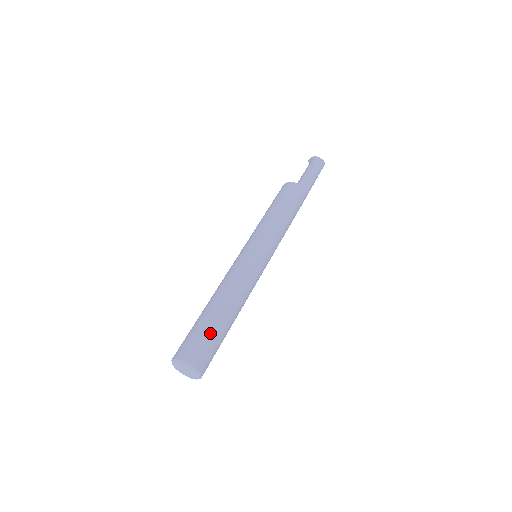
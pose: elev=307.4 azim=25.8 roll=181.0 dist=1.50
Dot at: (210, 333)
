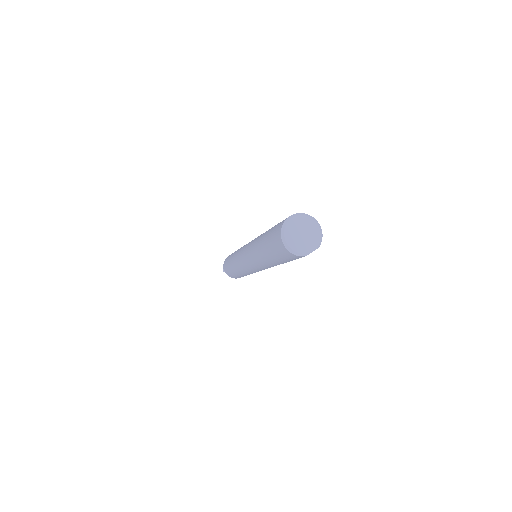
Dot at: occluded
